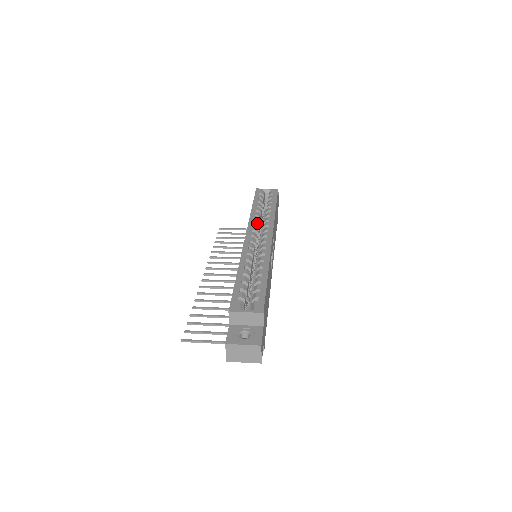
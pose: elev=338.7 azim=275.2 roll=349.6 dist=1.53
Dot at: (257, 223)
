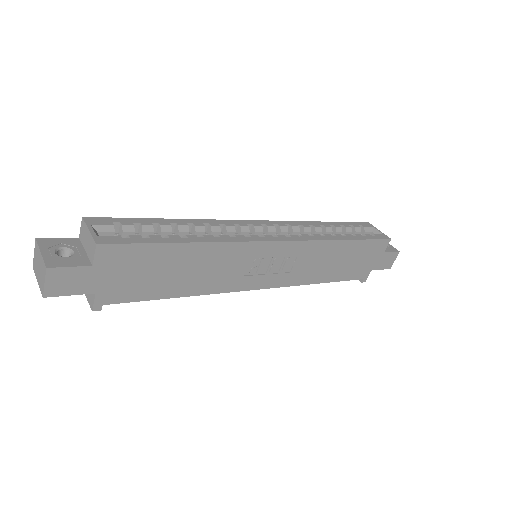
Dot at: (298, 228)
